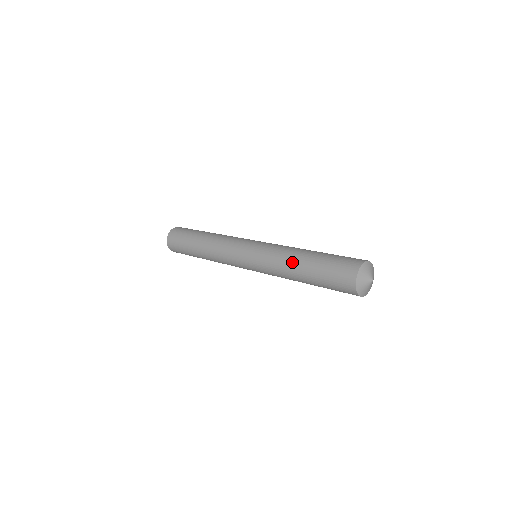
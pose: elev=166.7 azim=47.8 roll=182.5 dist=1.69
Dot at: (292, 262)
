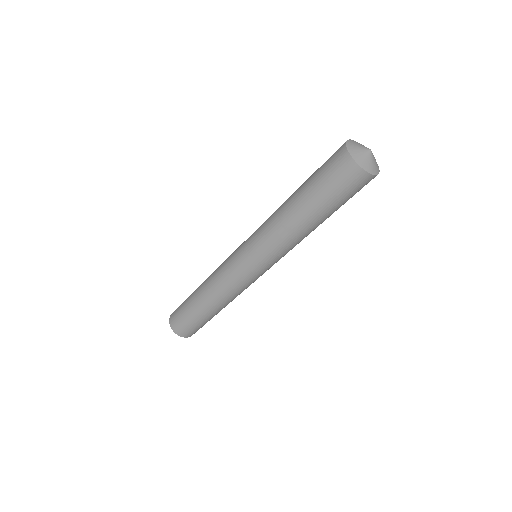
Dot at: (284, 204)
